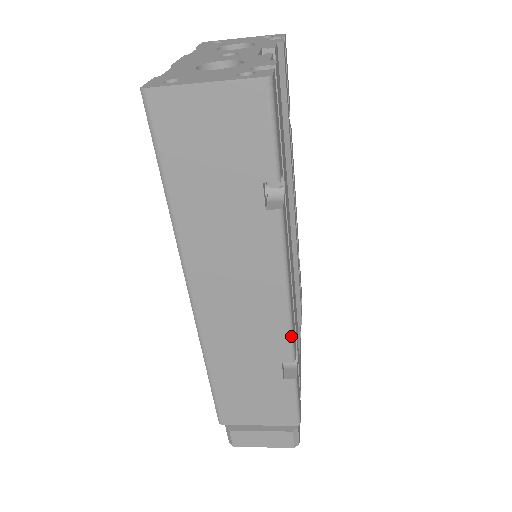
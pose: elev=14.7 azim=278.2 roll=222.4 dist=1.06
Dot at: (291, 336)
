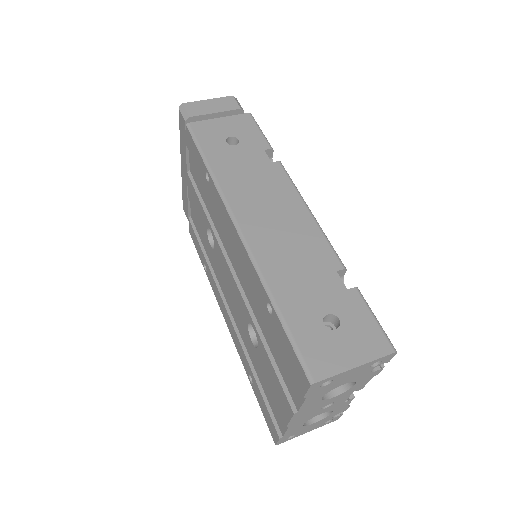
Dot at: occluded
